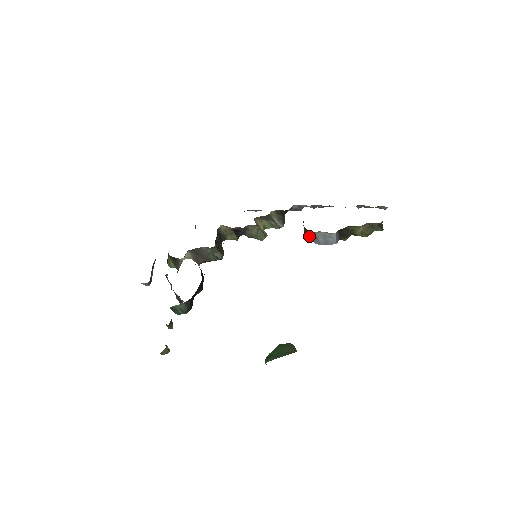
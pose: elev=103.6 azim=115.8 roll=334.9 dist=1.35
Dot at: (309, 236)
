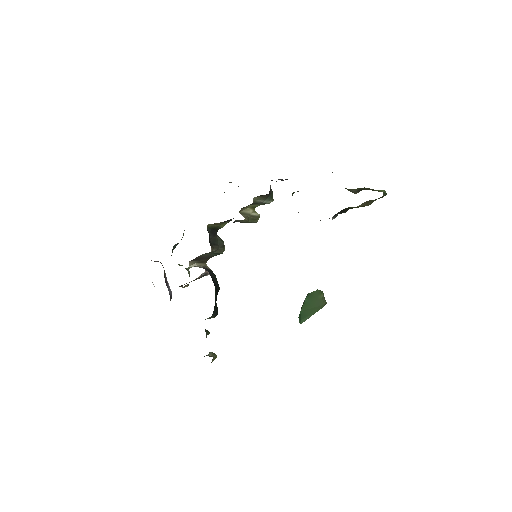
Dot at: occluded
